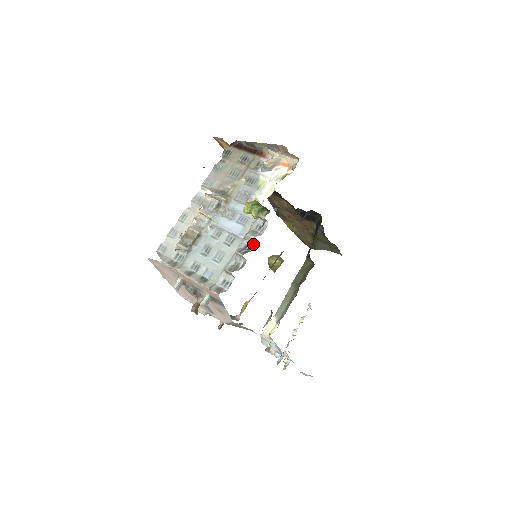
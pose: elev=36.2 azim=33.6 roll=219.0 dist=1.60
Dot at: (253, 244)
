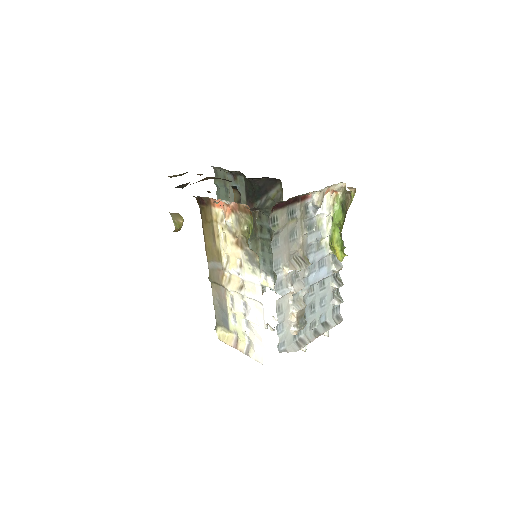
Dot at: occluded
